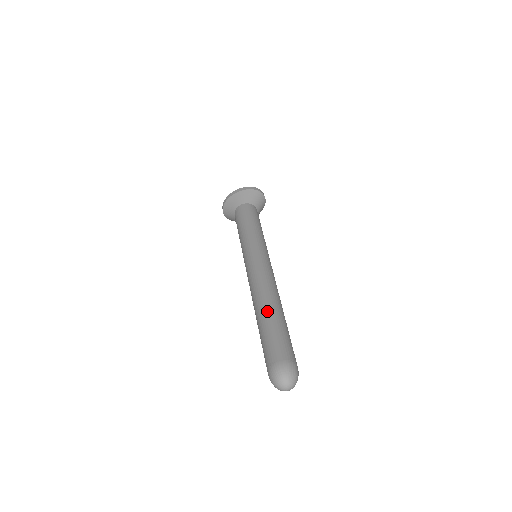
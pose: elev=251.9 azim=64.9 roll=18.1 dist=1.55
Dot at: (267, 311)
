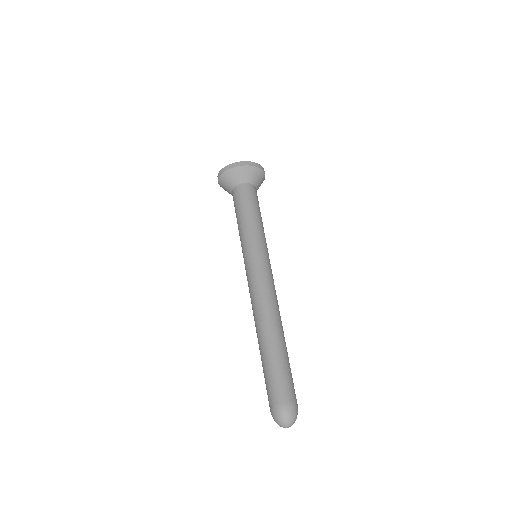
Dot at: (274, 339)
